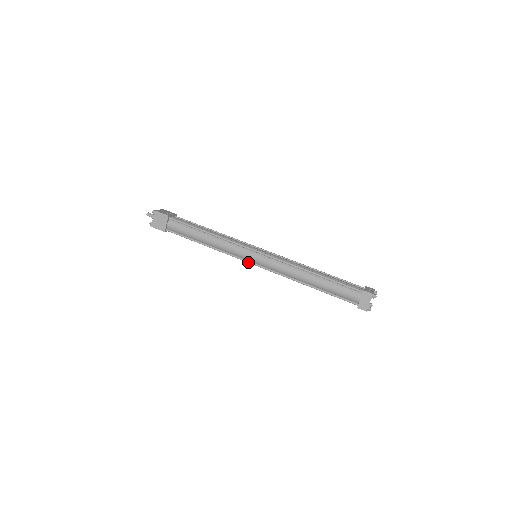
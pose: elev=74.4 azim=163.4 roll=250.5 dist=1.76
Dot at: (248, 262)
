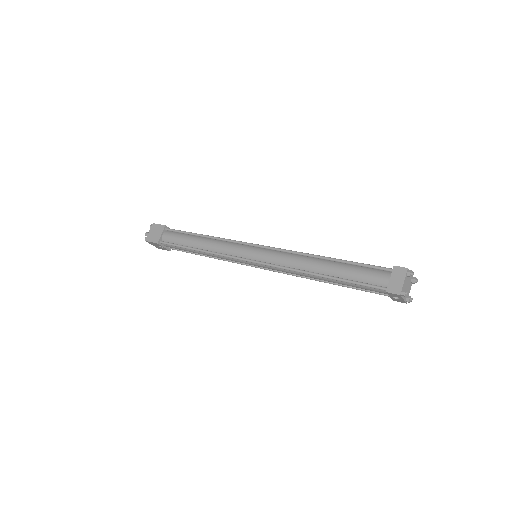
Dot at: (244, 259)
